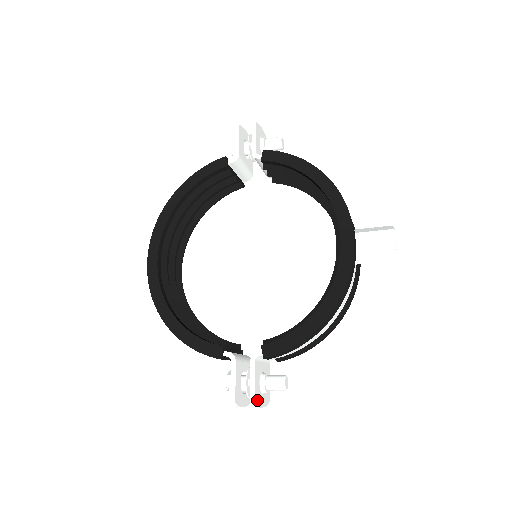
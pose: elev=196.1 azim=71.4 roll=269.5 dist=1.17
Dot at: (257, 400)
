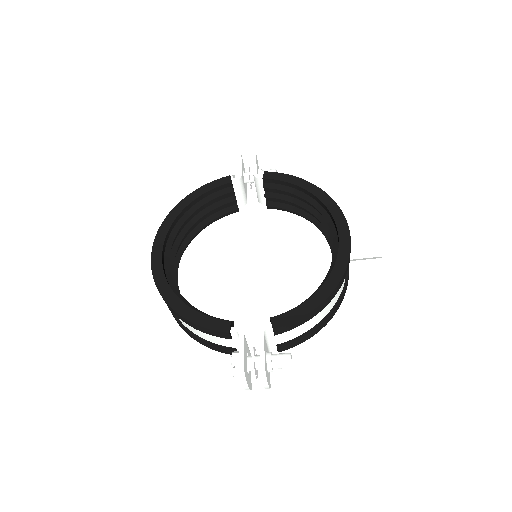
Dot at: (266, 371)
